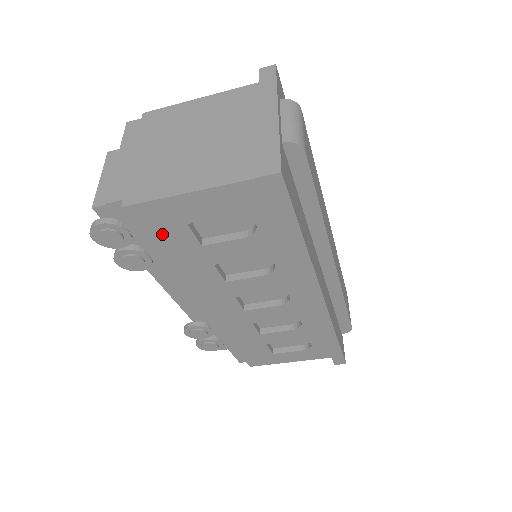
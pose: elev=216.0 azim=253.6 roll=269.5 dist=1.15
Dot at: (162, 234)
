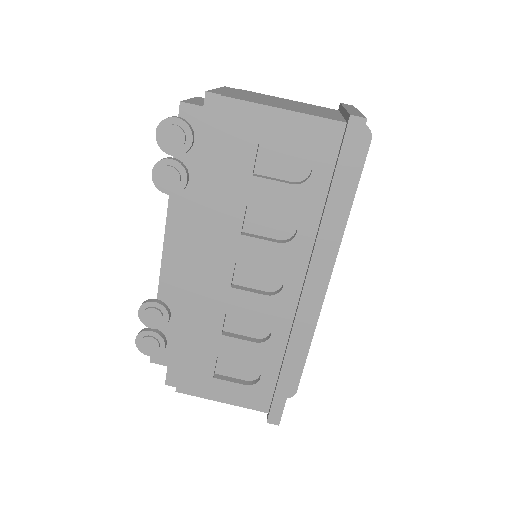
Dot at: (230, 144)
